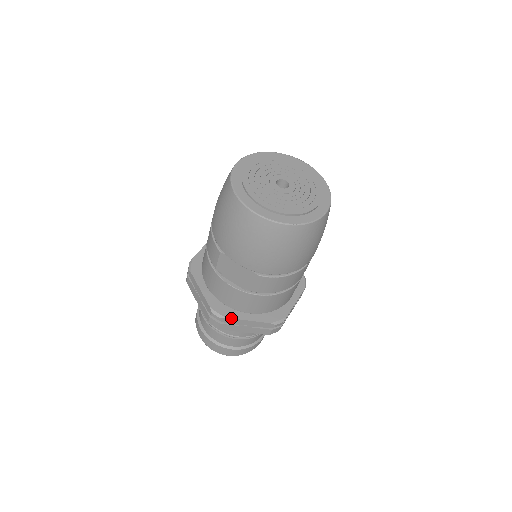
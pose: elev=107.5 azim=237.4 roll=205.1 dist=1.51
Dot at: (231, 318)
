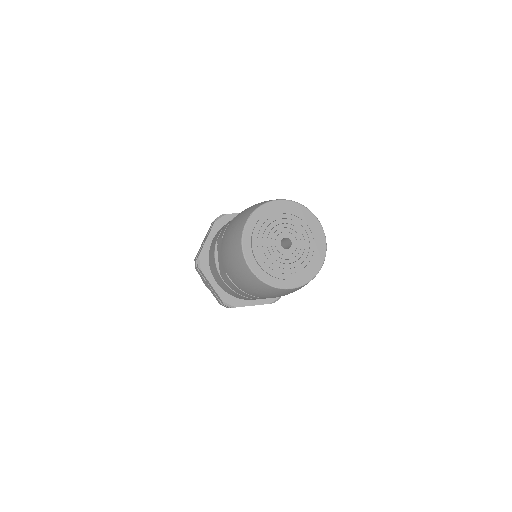
Dot at: (203, 273)
